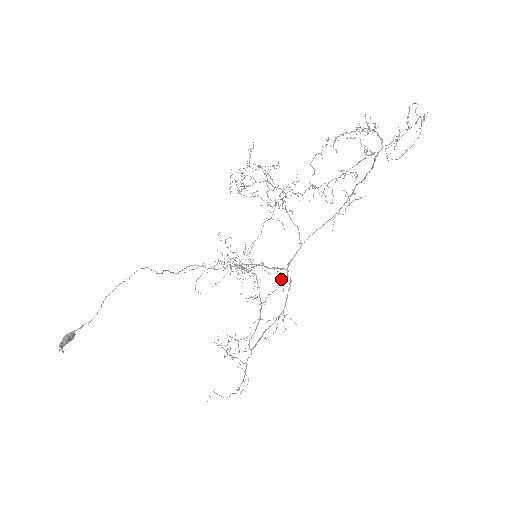
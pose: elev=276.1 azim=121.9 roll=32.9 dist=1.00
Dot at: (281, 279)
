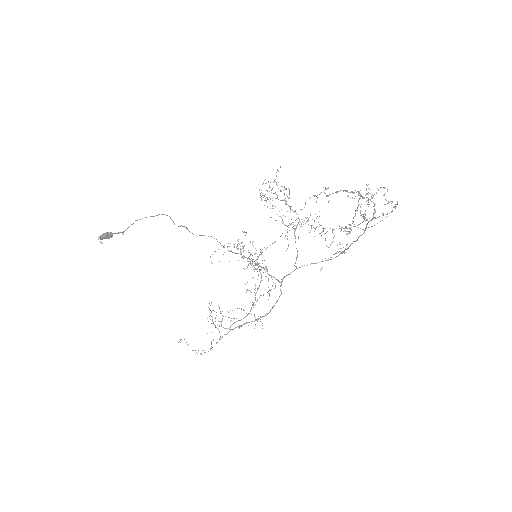
Dot at: (274, 288)
